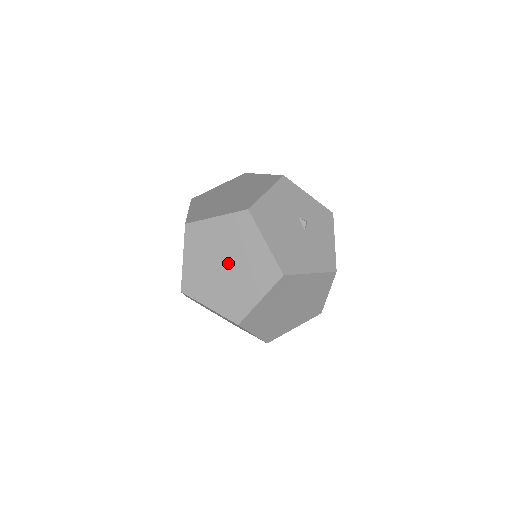
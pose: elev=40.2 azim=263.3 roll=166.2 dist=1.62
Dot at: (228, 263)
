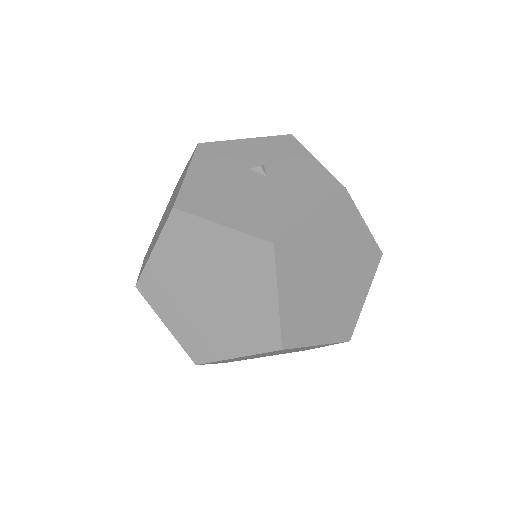
Dot at: (209, 288)
